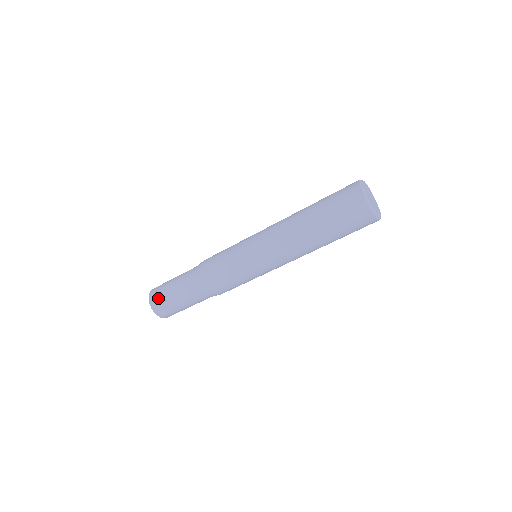
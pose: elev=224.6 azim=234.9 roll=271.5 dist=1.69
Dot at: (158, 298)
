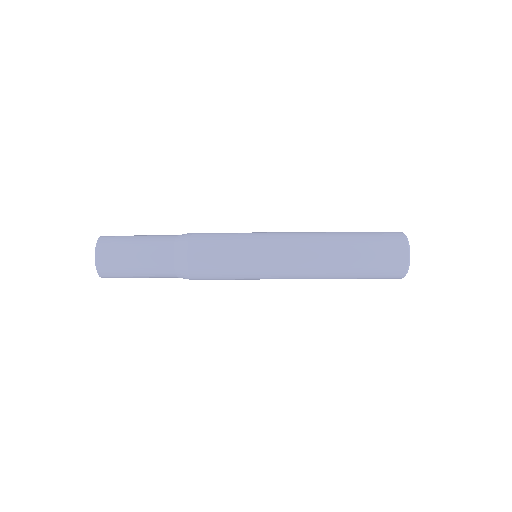
Dot at: (113, 241)
